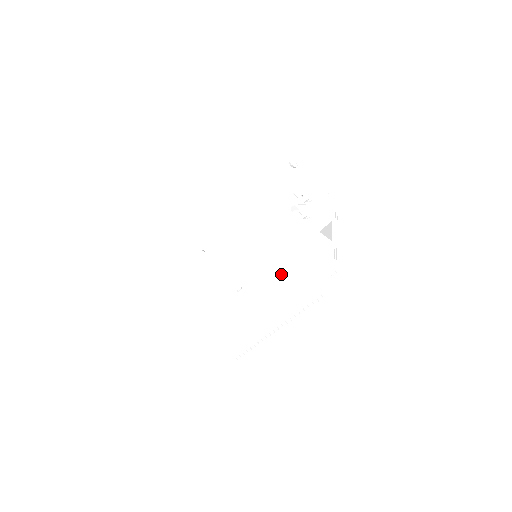
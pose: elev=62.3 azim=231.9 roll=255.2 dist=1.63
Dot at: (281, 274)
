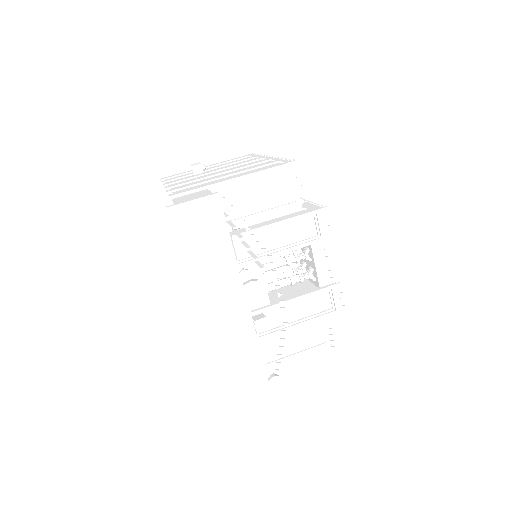
Dot at: occluded
